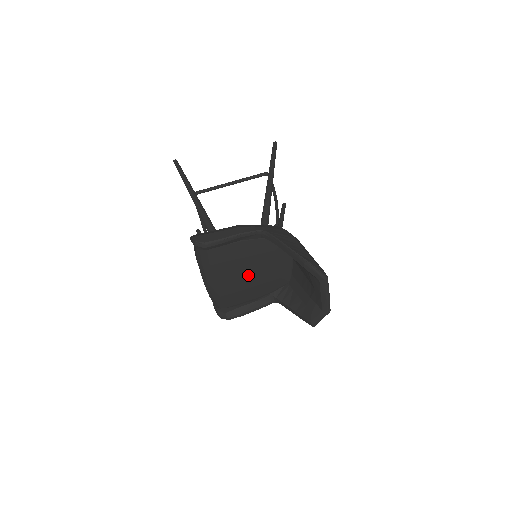
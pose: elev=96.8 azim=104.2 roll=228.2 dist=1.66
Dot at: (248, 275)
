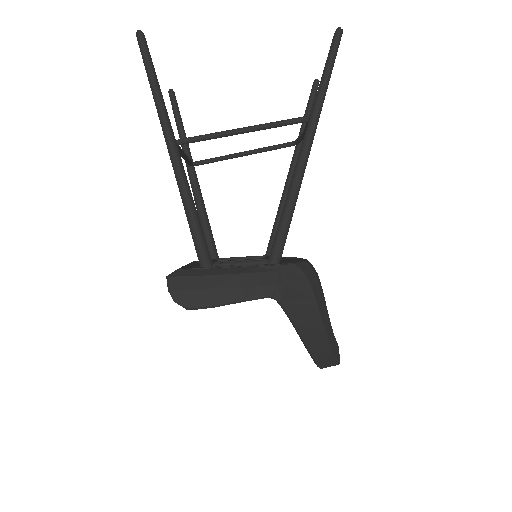
Dot at: occluded
